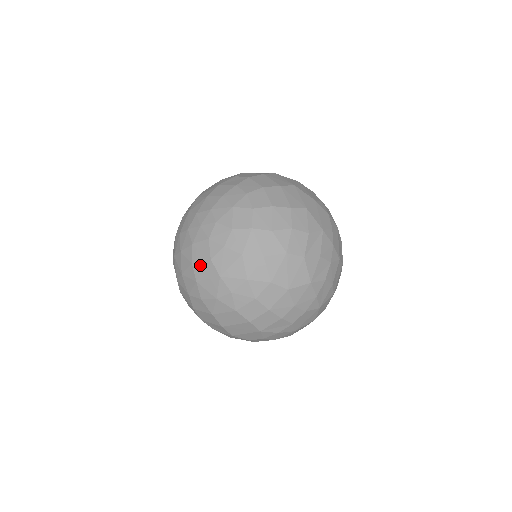
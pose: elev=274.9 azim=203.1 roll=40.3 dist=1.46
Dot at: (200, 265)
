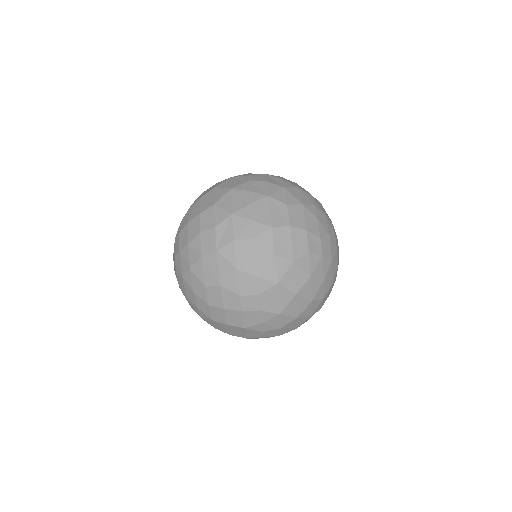
Dot at: occluded
